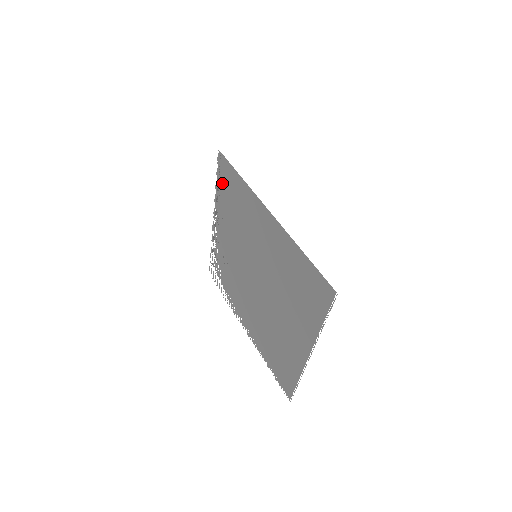
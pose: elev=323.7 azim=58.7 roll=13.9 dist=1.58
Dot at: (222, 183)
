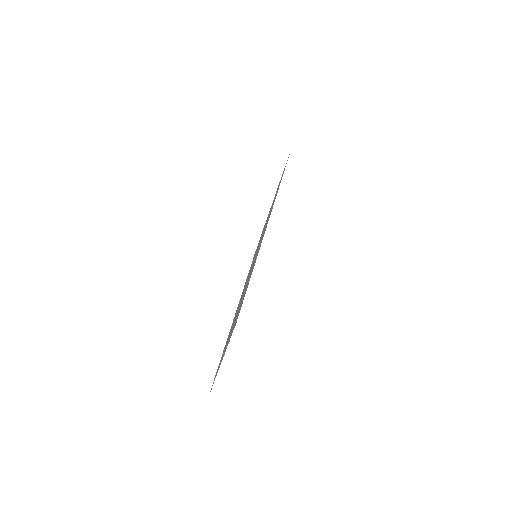
Dot at: occluded
